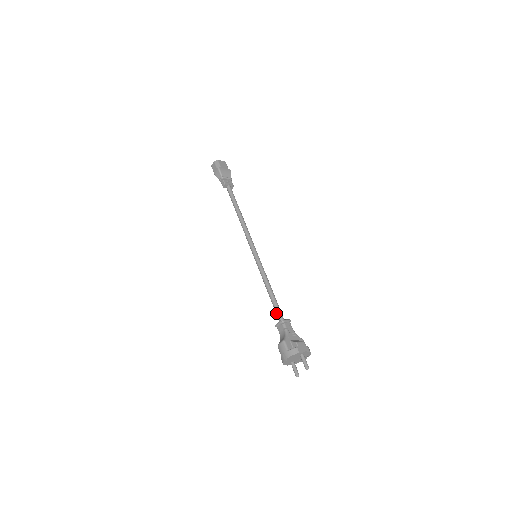
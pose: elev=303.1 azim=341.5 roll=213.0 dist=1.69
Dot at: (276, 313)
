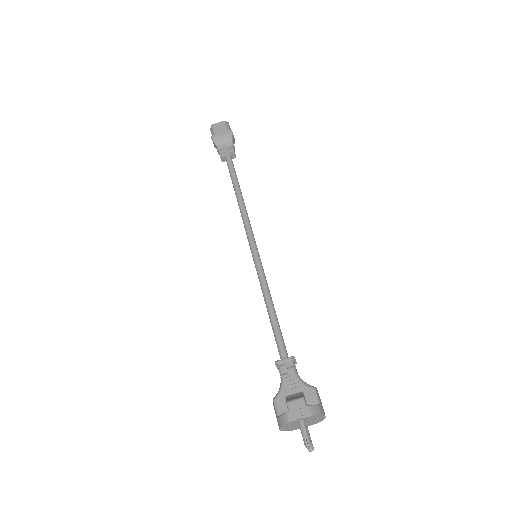
Dot at: (277, 347)
